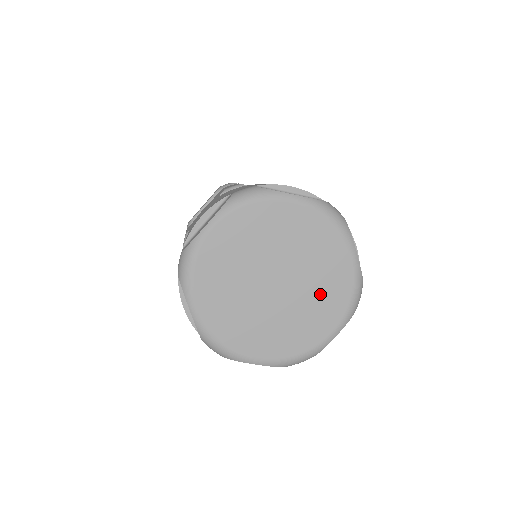
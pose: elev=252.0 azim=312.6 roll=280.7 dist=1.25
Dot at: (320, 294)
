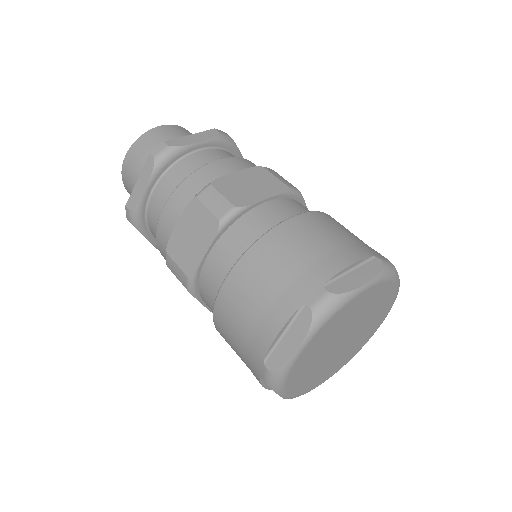
Dot at: (346, 354)
